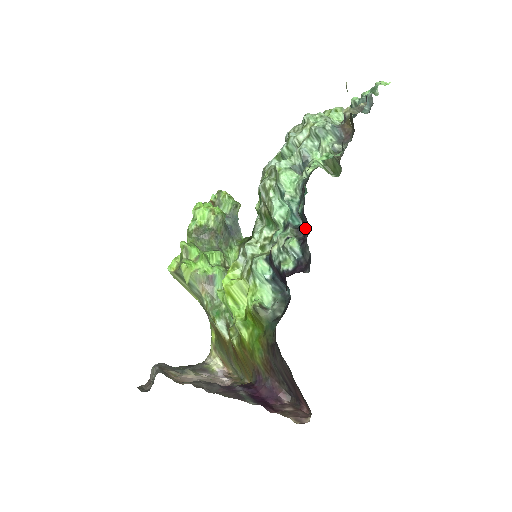
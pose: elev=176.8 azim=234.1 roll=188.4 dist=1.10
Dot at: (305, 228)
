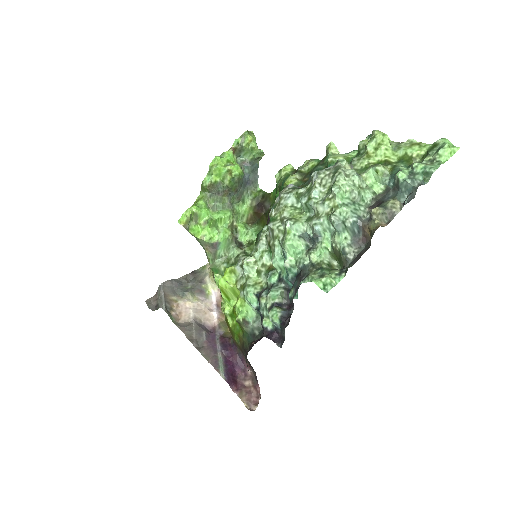
Dot at: occluded
